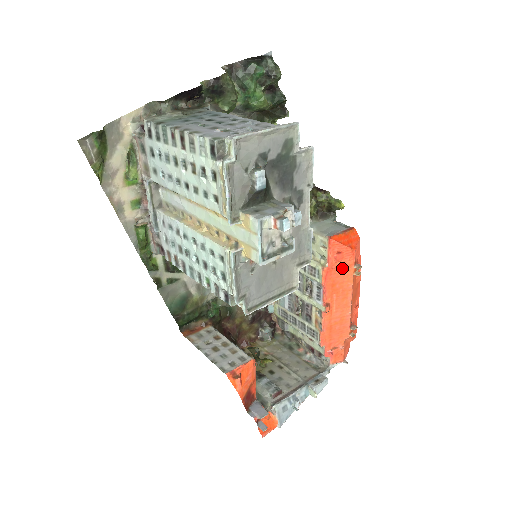
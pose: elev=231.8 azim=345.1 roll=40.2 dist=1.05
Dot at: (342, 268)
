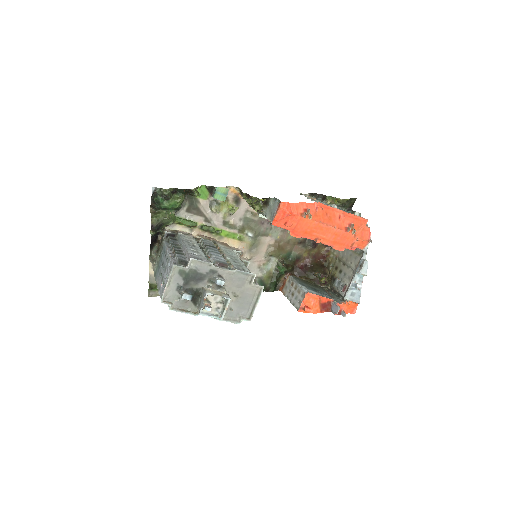
Dot at: (298, 224)
